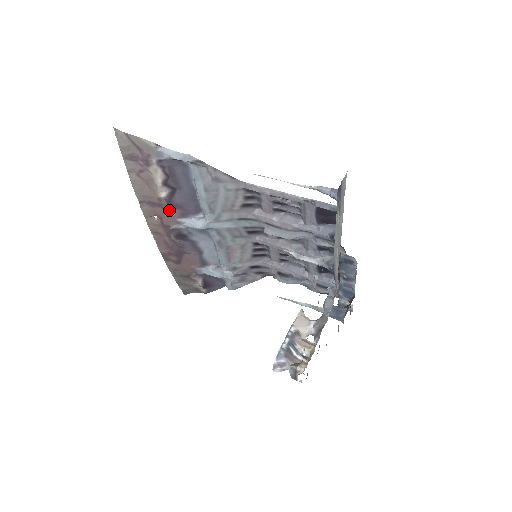
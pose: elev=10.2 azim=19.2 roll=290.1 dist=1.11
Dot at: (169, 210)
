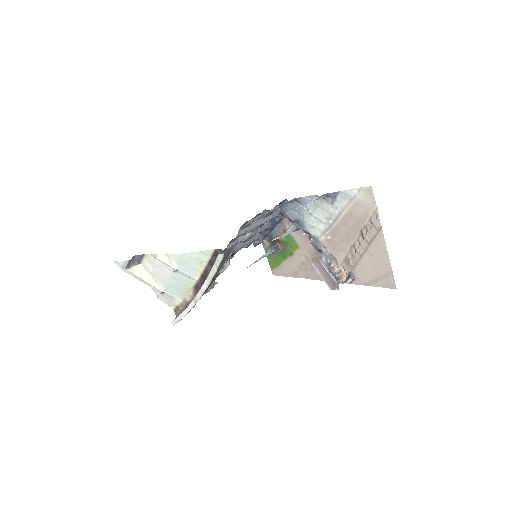
Dot at: (217, 275)
